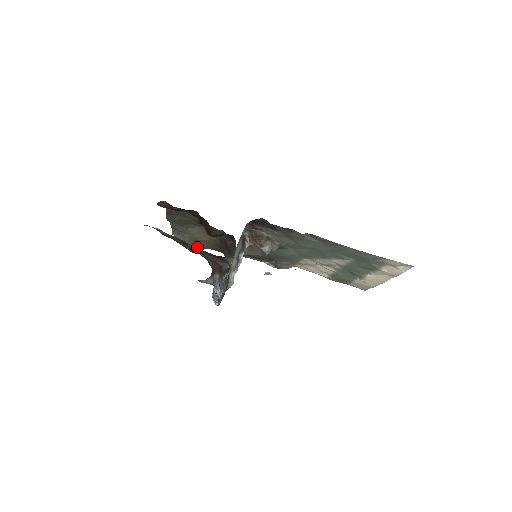
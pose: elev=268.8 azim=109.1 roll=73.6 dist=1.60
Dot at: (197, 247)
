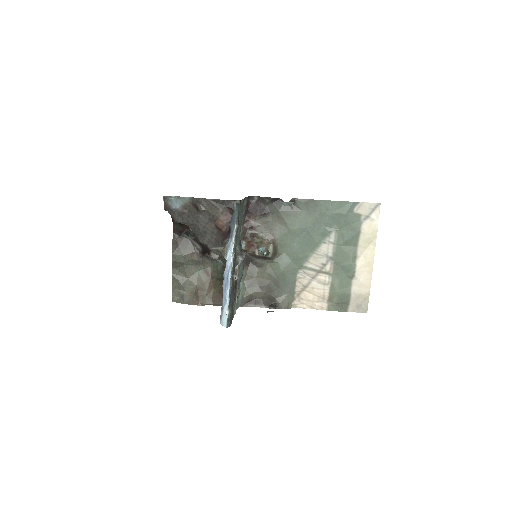
Dot at: (197, 304)
